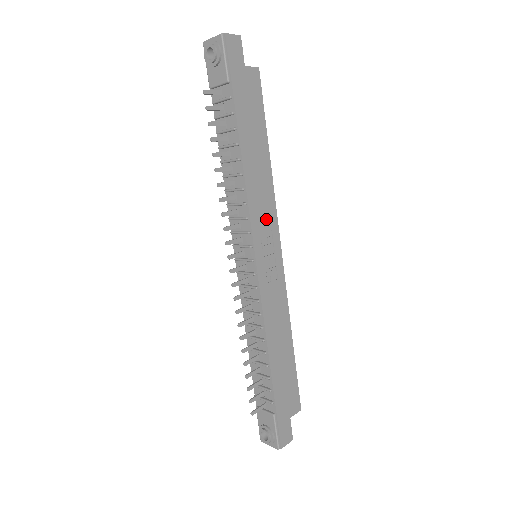
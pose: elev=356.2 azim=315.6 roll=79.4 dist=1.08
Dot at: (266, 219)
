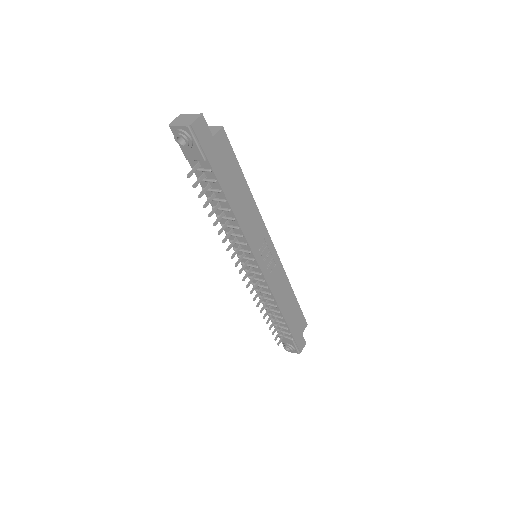
Dot at: (259, 234)
